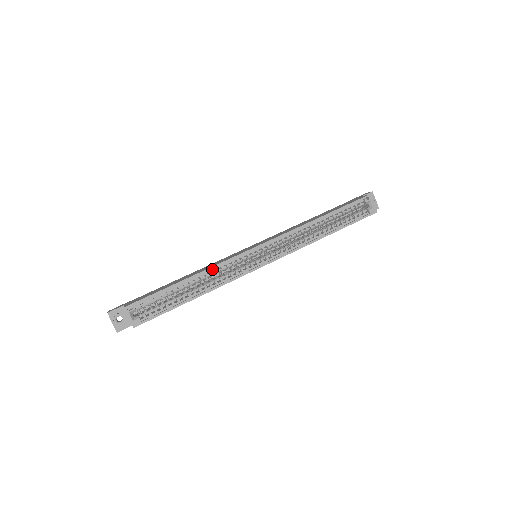
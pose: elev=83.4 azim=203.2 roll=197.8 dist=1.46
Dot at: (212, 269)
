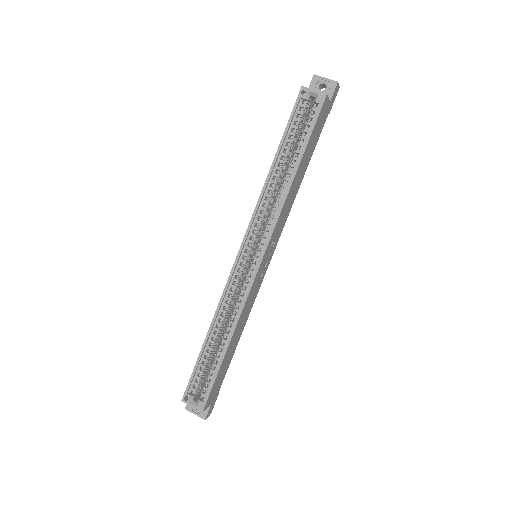
Dot at: (220, 308)
